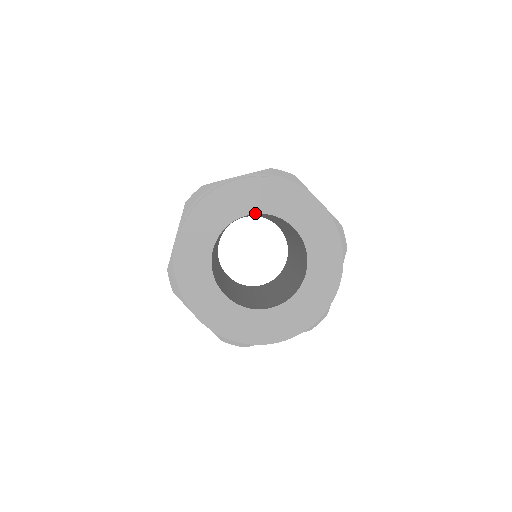
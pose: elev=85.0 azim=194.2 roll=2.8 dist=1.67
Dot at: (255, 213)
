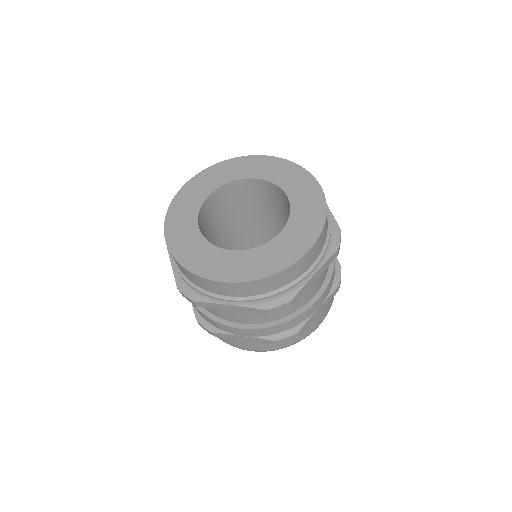
Dot at: (216, 189)
